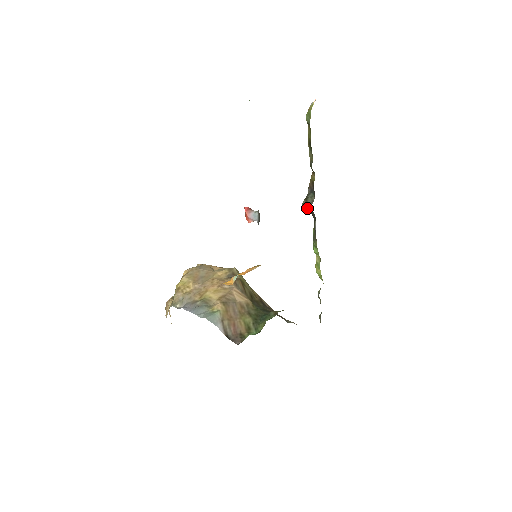
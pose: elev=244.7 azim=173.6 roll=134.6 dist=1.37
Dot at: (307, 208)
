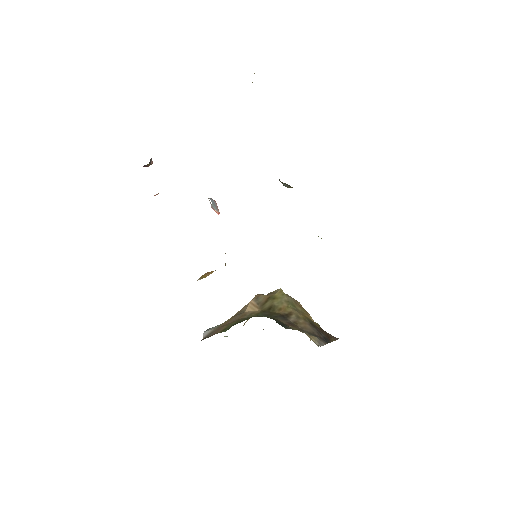
Dot at: (281, 182)
